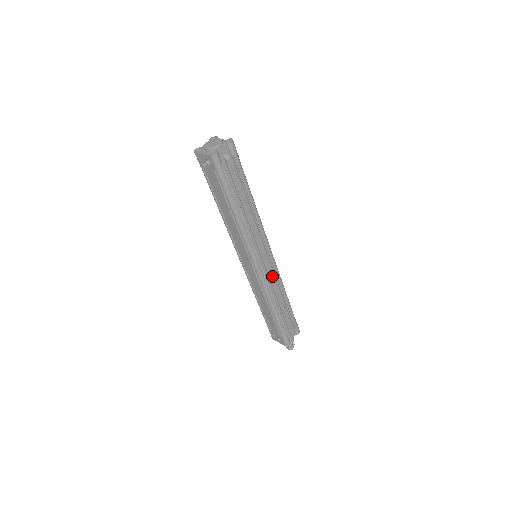
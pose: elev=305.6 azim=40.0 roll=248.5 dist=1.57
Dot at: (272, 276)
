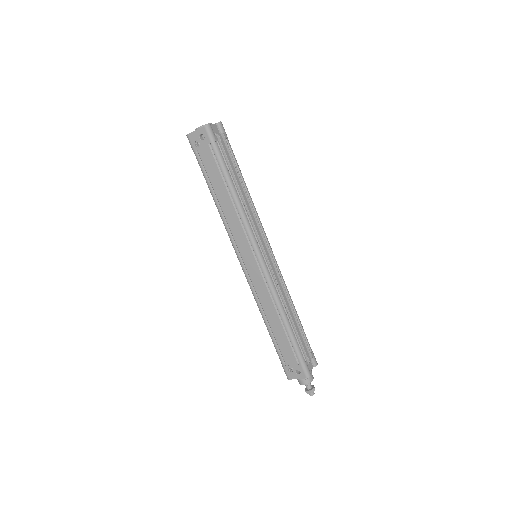
Dot at: (277, 276)
